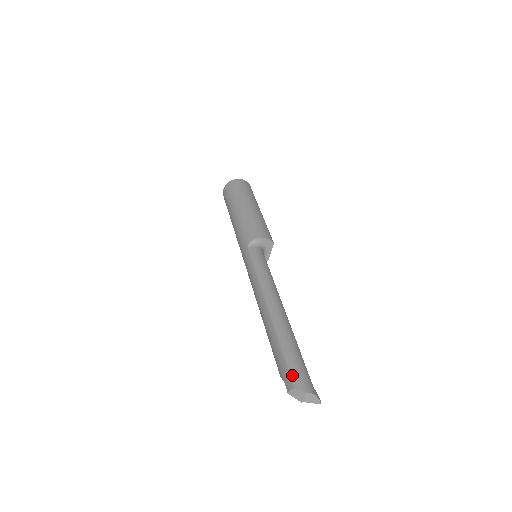
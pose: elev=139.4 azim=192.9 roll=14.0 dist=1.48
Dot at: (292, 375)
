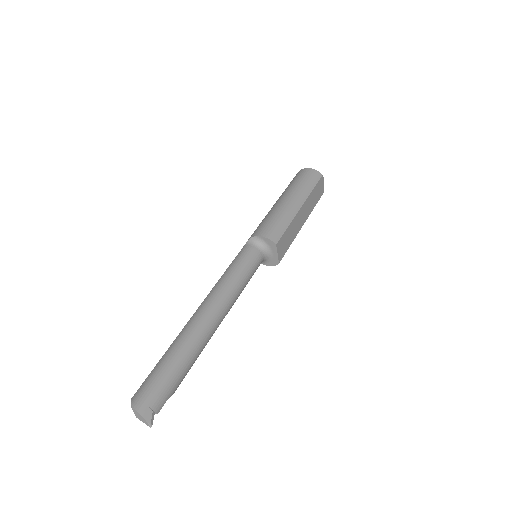
Dot at: (141, 385)
